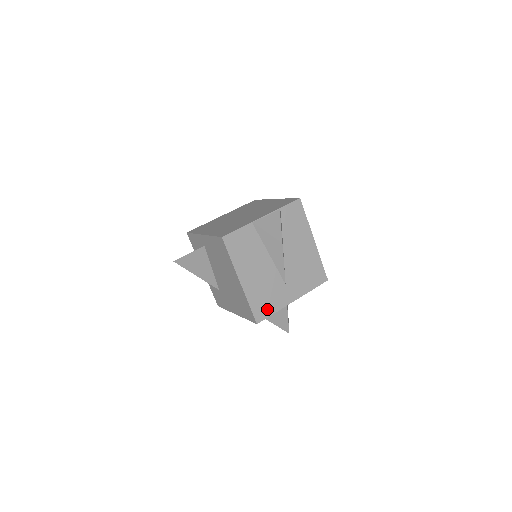
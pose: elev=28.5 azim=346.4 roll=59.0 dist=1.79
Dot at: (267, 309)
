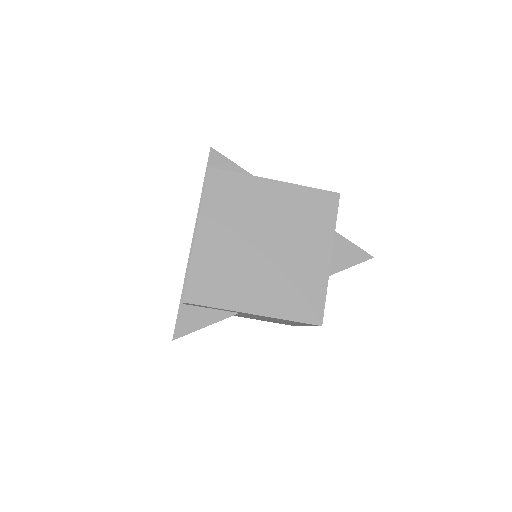
Dot at: occluded
